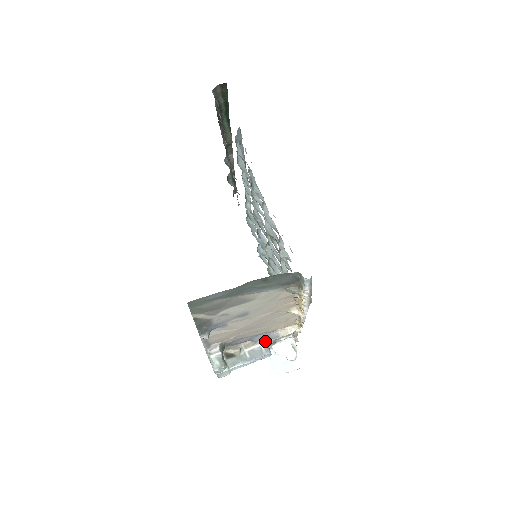
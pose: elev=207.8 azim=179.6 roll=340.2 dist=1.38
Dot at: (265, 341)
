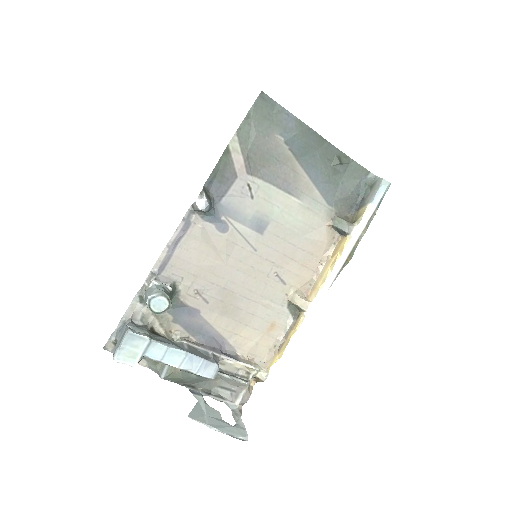
Dot at: (217, 352)
